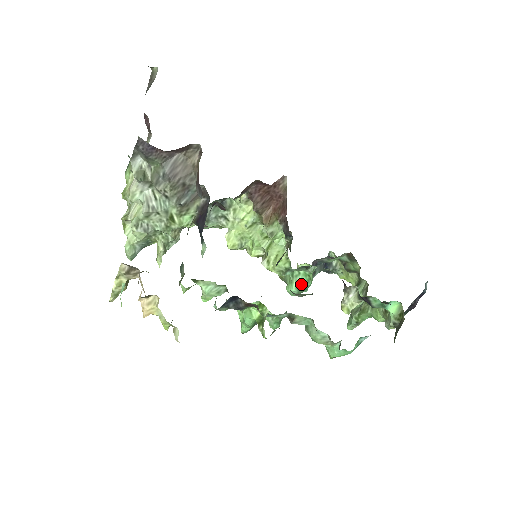
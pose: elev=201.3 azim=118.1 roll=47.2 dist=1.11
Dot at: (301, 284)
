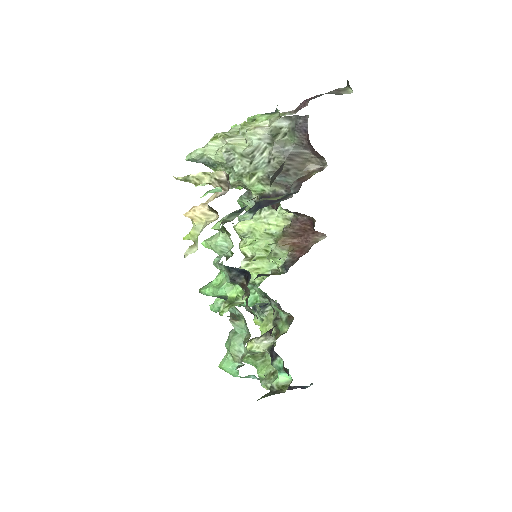
Dot at: occluded
